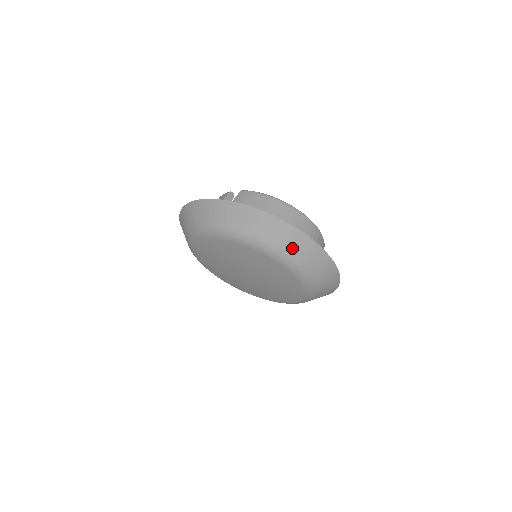
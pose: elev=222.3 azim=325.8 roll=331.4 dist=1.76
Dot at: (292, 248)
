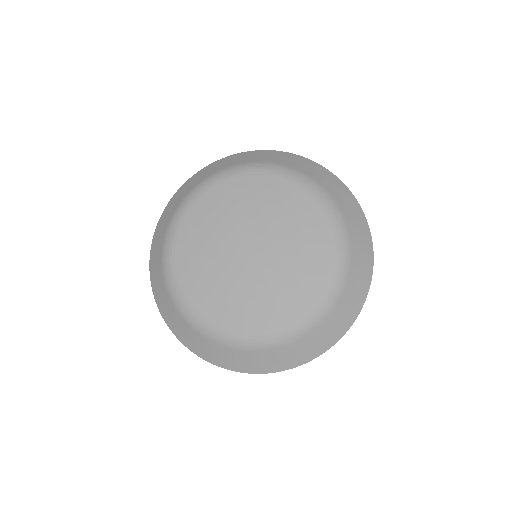
Dot at: (354, 229)
